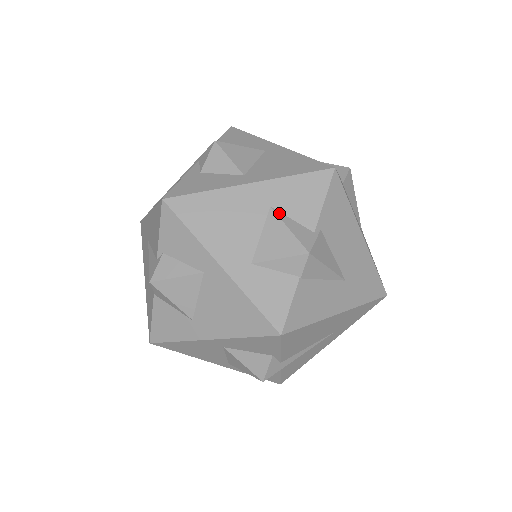
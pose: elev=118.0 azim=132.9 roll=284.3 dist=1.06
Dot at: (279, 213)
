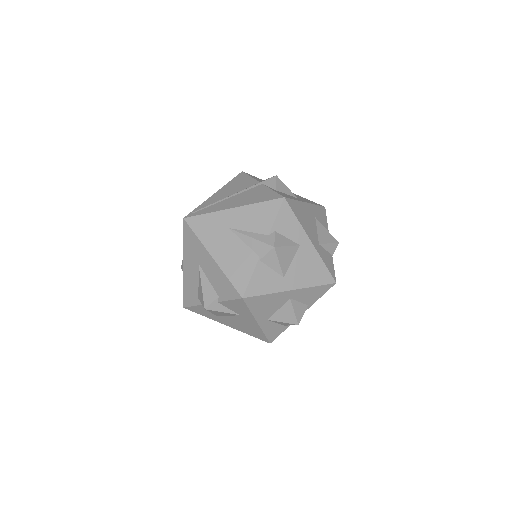
Dot at: (319, 221)
